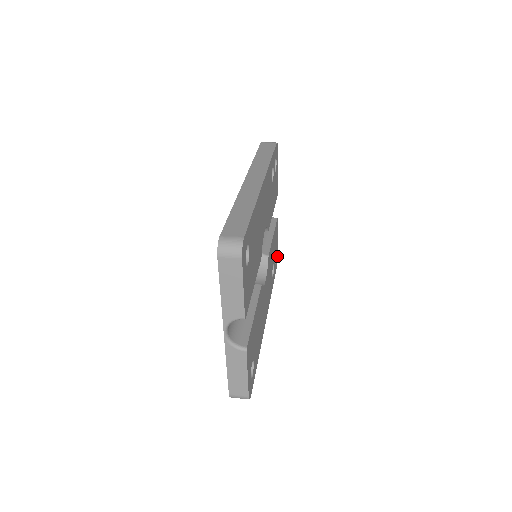
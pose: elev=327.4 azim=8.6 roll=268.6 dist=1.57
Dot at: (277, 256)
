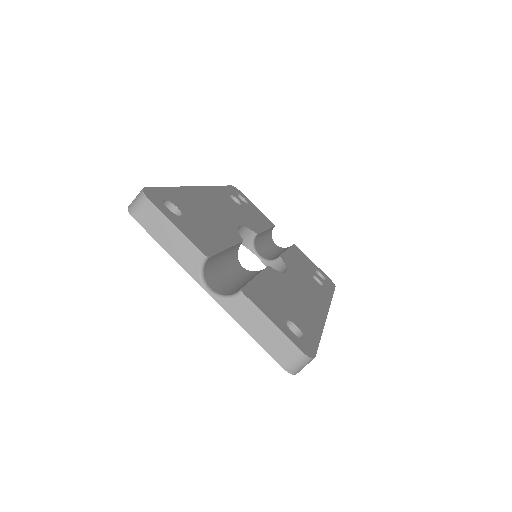
Dot at: (328, 278)
